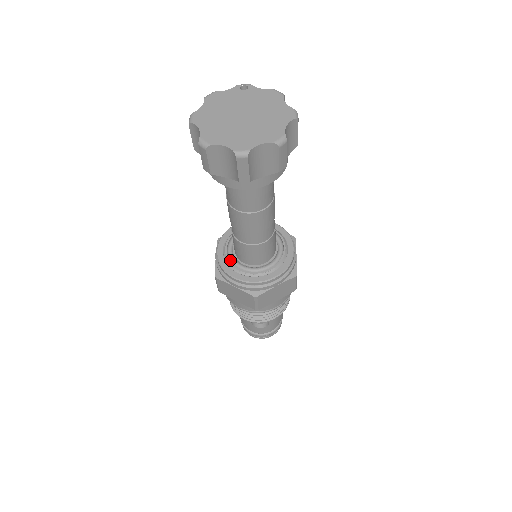
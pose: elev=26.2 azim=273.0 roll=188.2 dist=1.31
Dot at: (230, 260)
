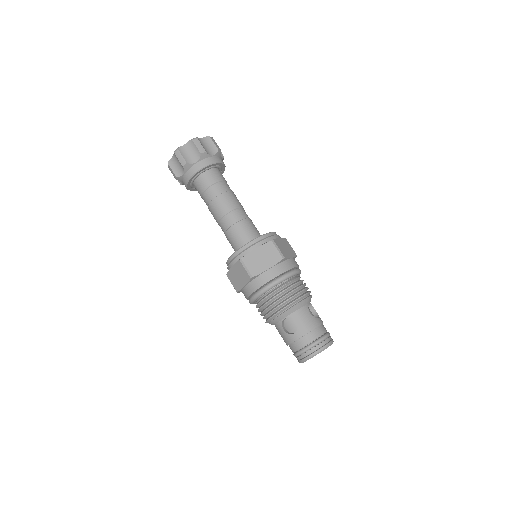
Dot at: occluded
